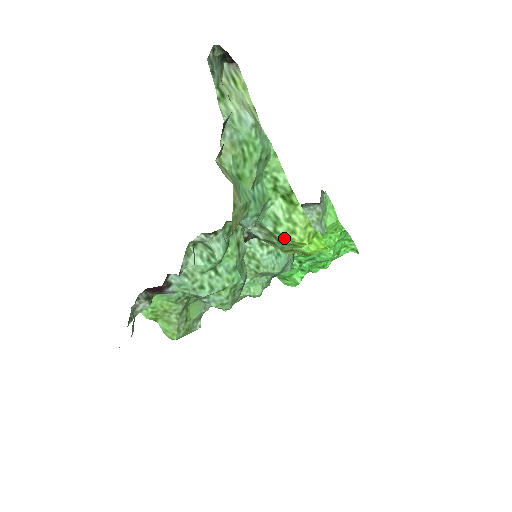
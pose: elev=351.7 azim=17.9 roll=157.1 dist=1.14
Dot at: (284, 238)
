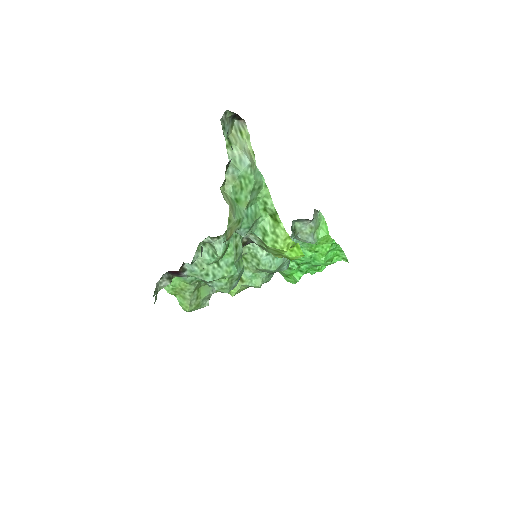
Dot at: (269, 245)
